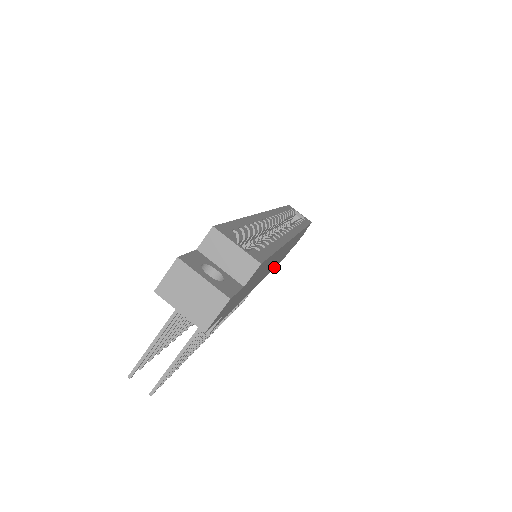
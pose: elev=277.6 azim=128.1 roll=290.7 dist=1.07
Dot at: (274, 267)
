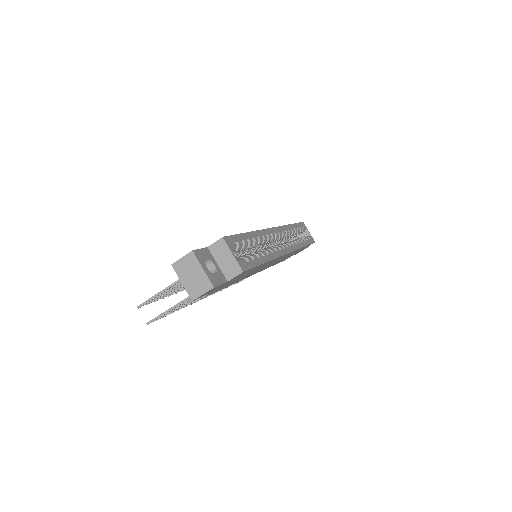
Dot at: occluded
